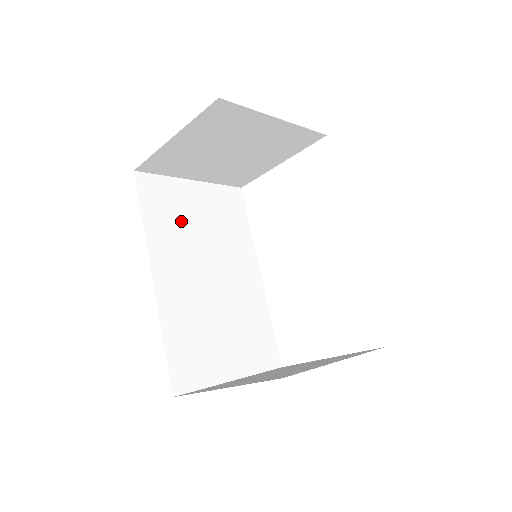
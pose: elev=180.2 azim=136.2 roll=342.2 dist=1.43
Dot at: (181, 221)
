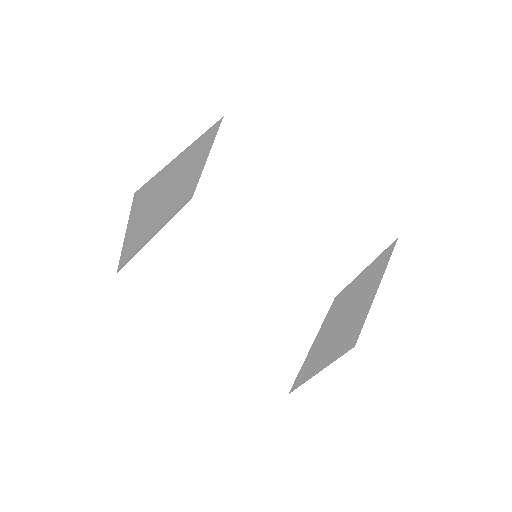
Dot at: (180, 273)
